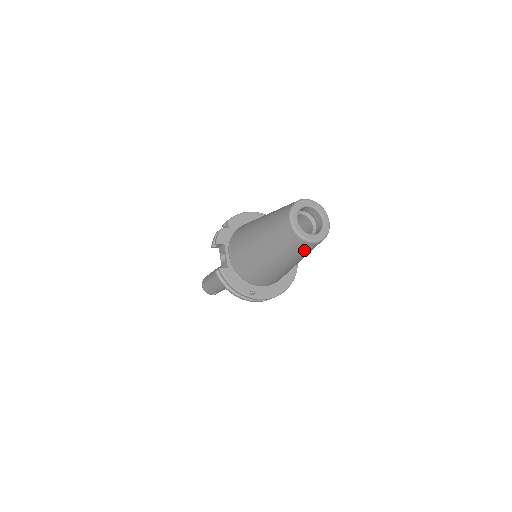
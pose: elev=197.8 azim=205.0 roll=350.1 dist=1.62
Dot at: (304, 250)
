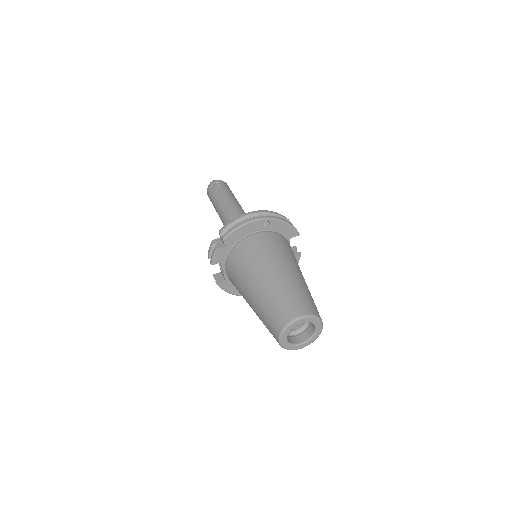
Dot at: occluded
